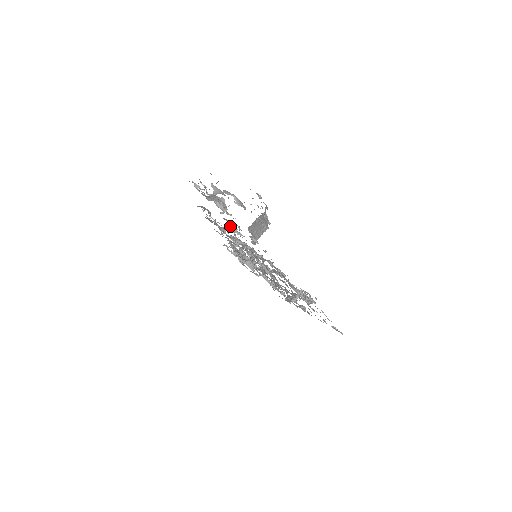
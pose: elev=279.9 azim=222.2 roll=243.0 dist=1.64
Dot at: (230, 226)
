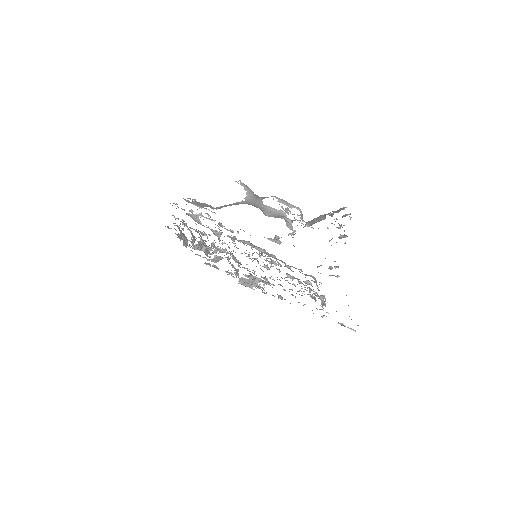
Dot at: (278, 242)
